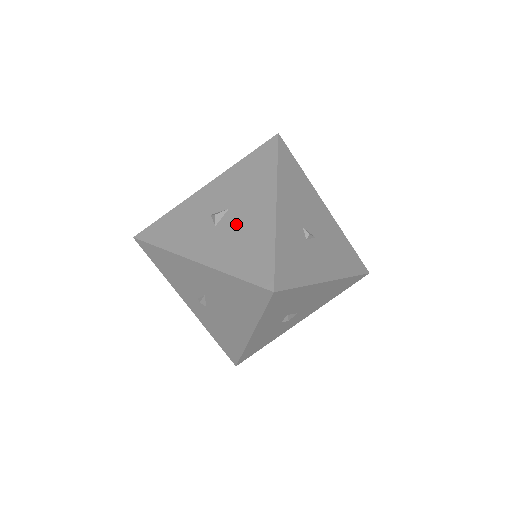
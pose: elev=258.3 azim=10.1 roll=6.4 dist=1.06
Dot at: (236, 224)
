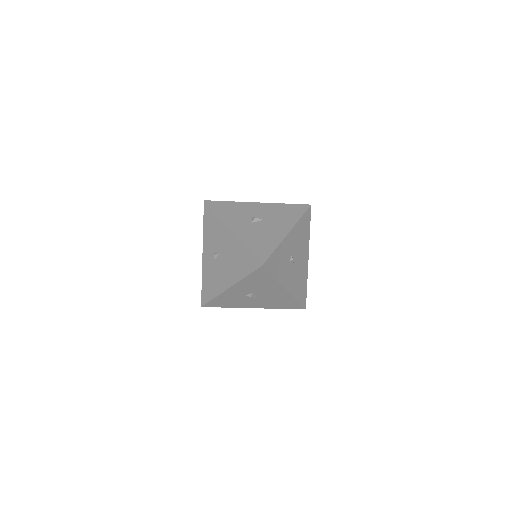
Dot at: (263, 228)
